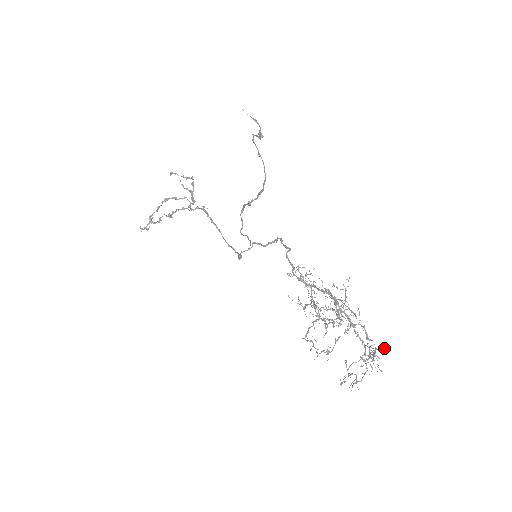
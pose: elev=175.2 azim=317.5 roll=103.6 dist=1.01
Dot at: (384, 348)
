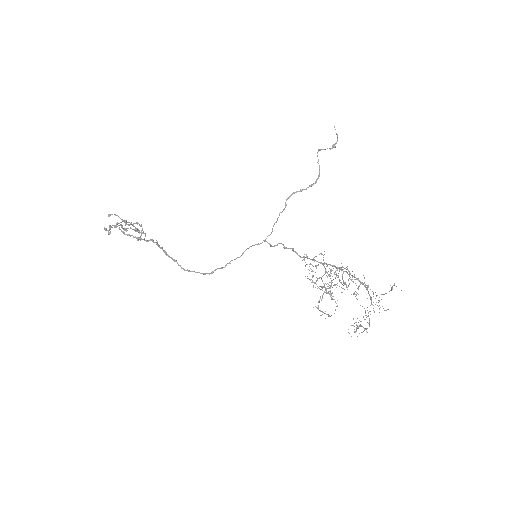
Dot at: occluded
